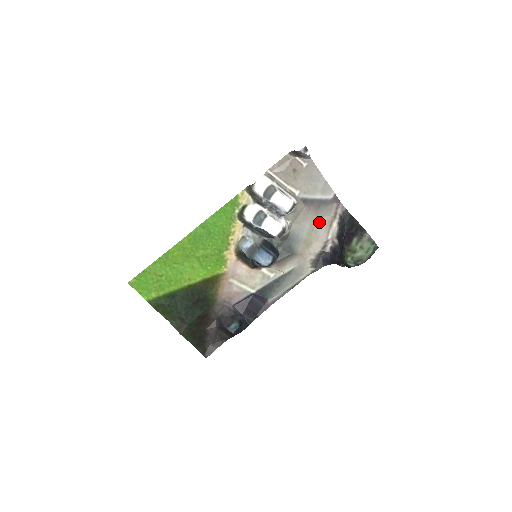
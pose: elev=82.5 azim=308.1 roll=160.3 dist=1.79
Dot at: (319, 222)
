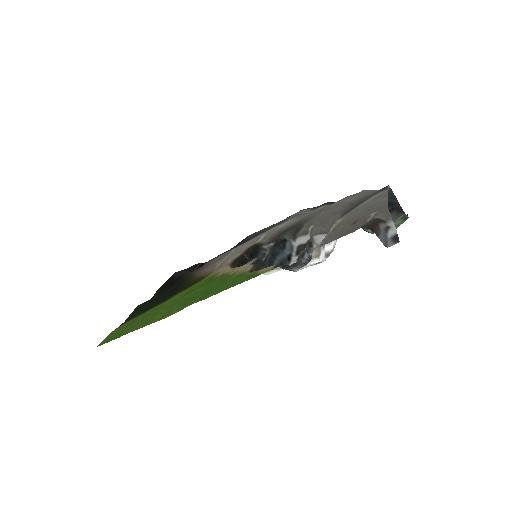
Dot at: (346, 201)
